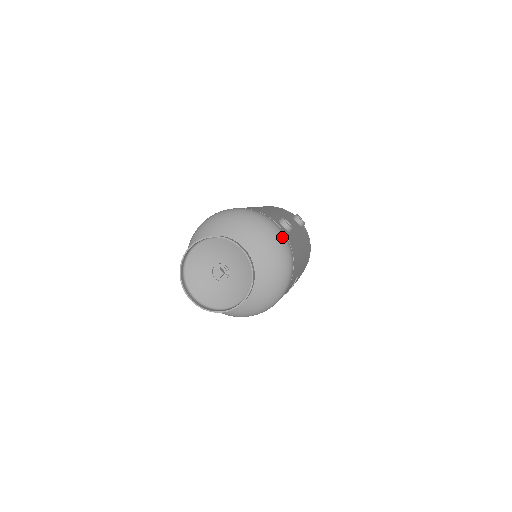
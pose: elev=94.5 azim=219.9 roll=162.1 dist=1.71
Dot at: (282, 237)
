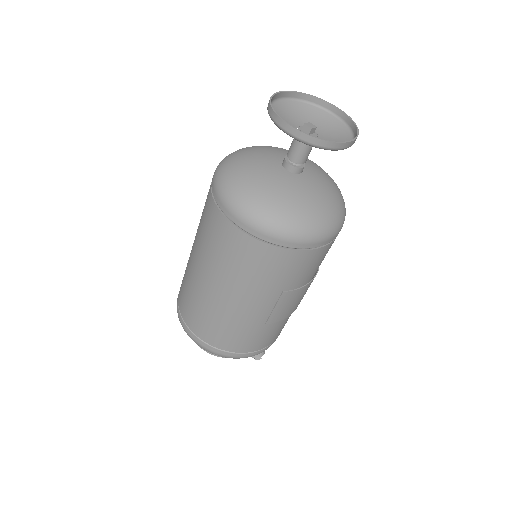
Dot at: occluded
